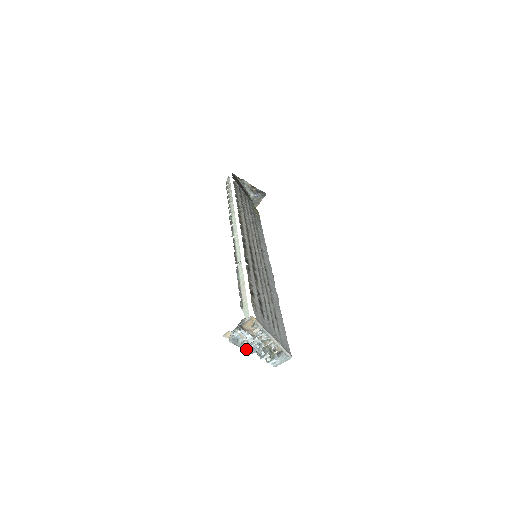
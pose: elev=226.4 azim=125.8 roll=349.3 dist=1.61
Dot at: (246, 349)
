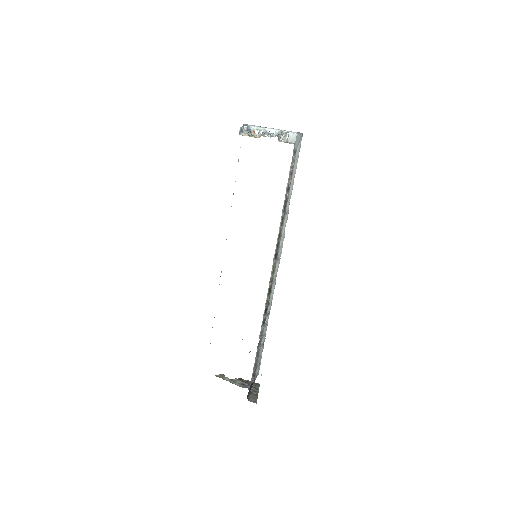
Dot at: occluded
